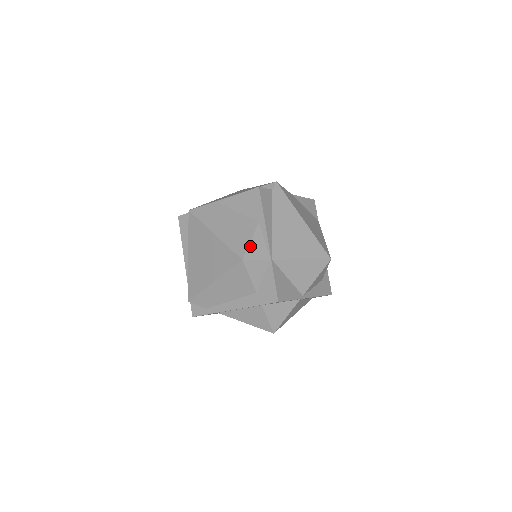
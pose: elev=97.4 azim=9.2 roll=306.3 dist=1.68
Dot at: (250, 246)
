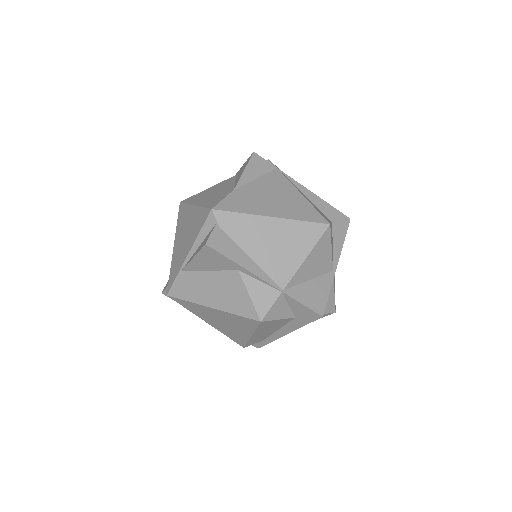
Dot at: (254, 302)
